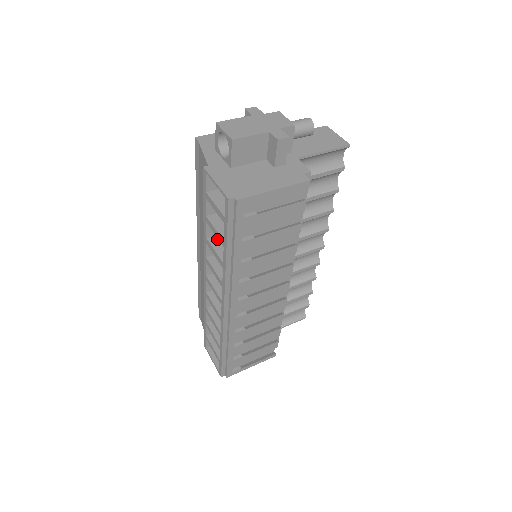
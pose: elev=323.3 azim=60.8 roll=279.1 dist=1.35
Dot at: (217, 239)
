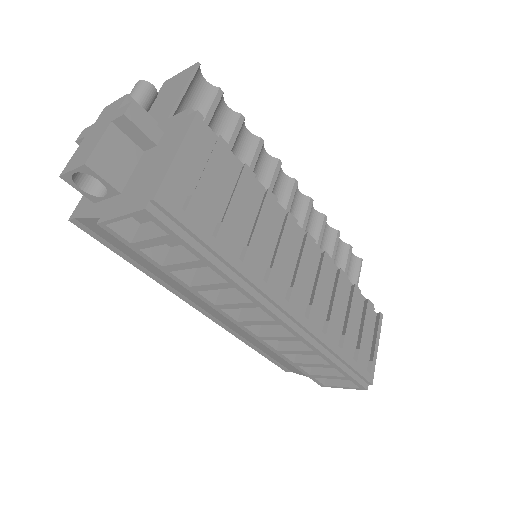
Dot at: (200, 275)
